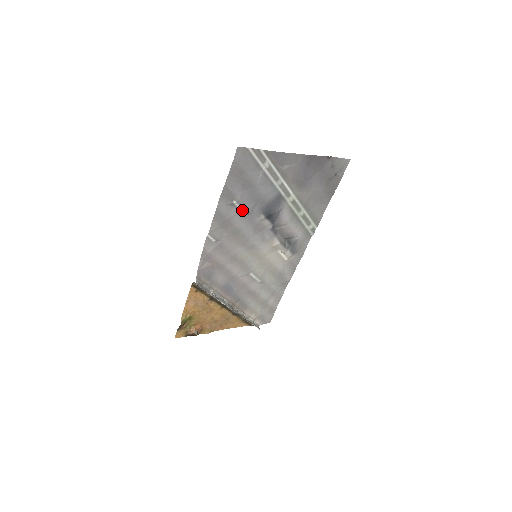
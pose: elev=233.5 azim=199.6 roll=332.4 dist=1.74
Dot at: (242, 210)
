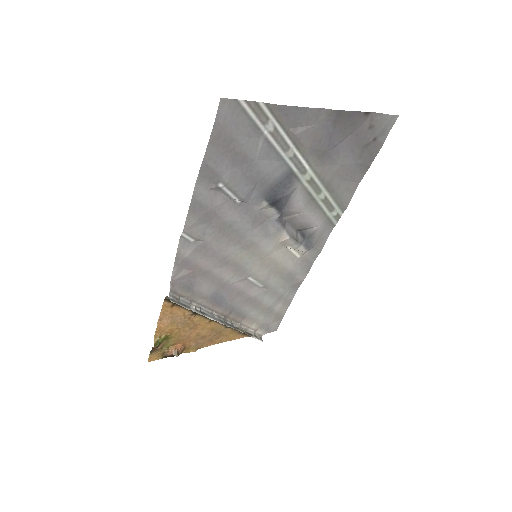
Dot at: (233, 196)
